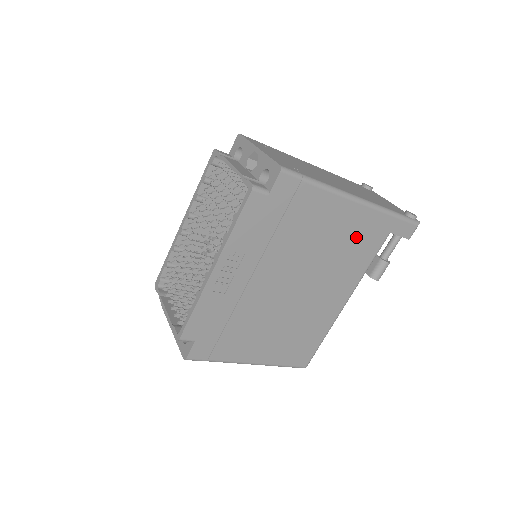
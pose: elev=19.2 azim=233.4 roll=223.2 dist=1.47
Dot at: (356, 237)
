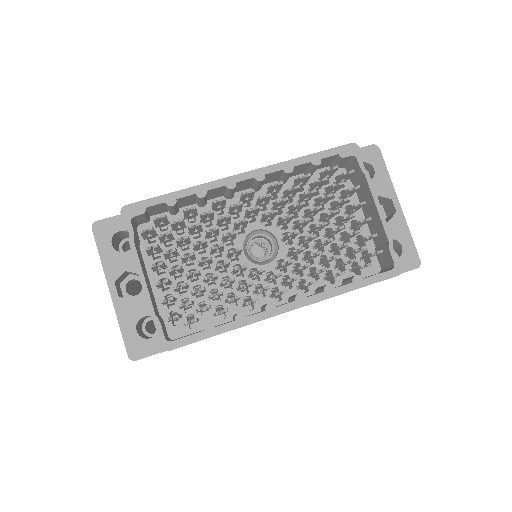
Dot at: occluded
